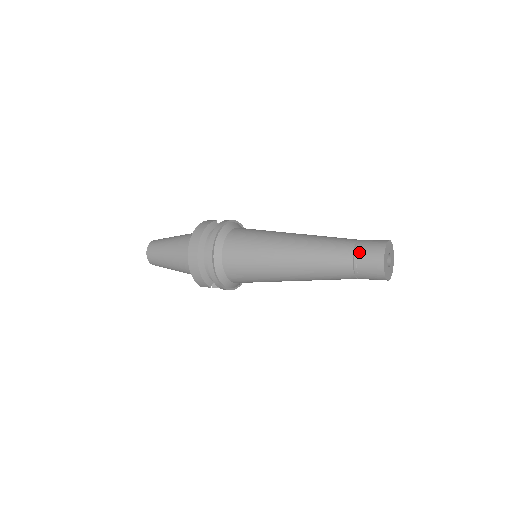
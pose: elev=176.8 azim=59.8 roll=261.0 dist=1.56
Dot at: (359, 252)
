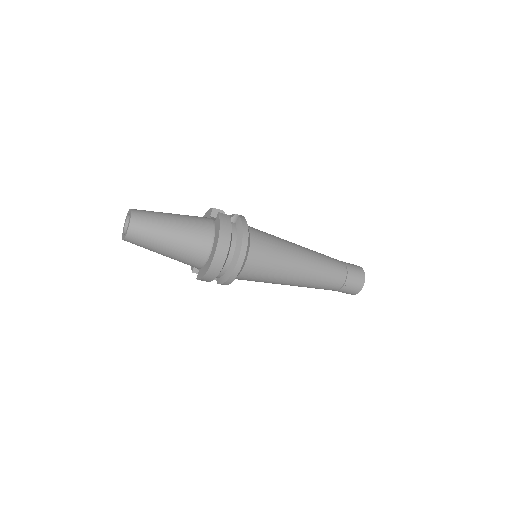
Dot at: (350, 278)
